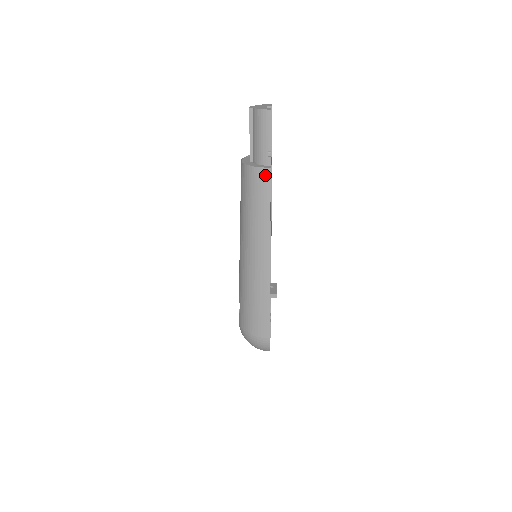
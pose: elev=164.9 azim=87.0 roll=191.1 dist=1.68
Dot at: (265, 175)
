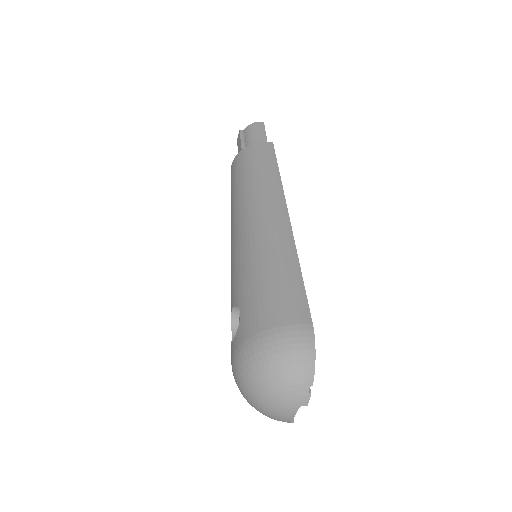
Dot at: (268, 146)
